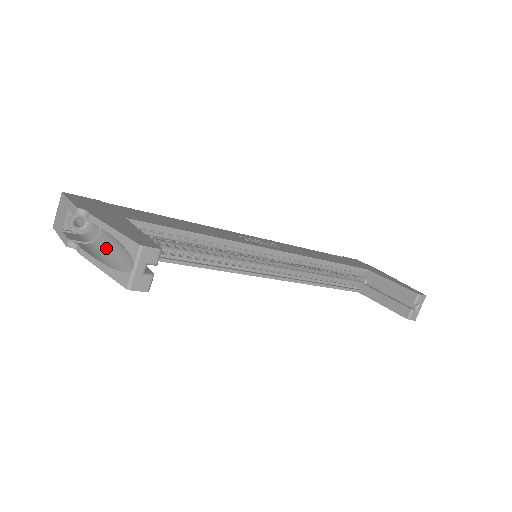
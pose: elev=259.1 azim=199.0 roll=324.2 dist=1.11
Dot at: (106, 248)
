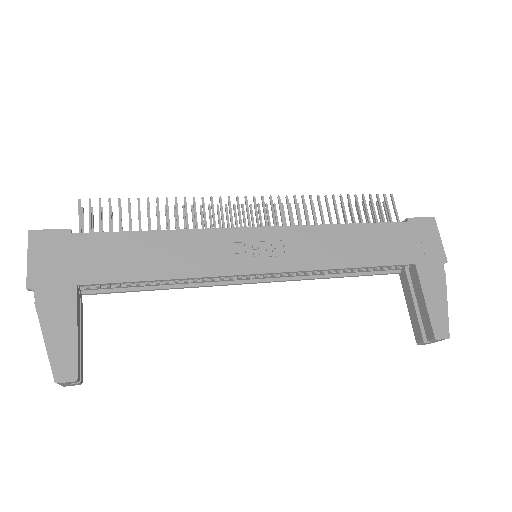
Dot at: occluded
